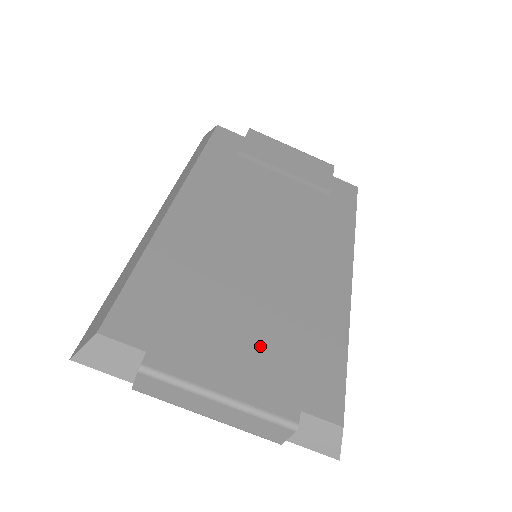
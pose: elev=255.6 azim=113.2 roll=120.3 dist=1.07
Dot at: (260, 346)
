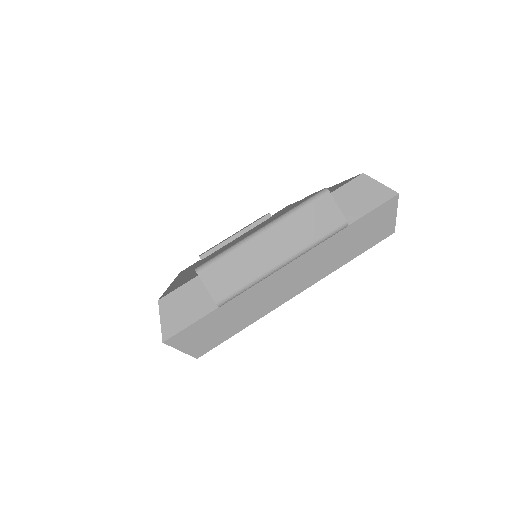
Dot at: (272, 218)
